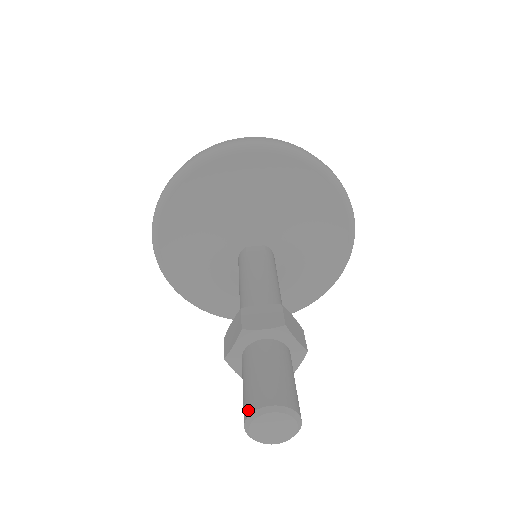
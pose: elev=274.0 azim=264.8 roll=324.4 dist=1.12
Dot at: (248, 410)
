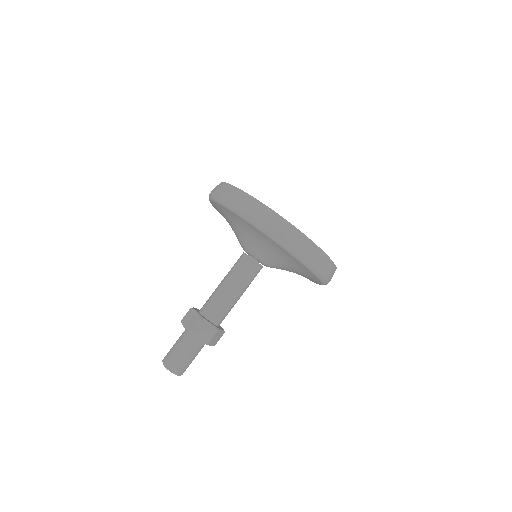
Dot at: (166, 362)
